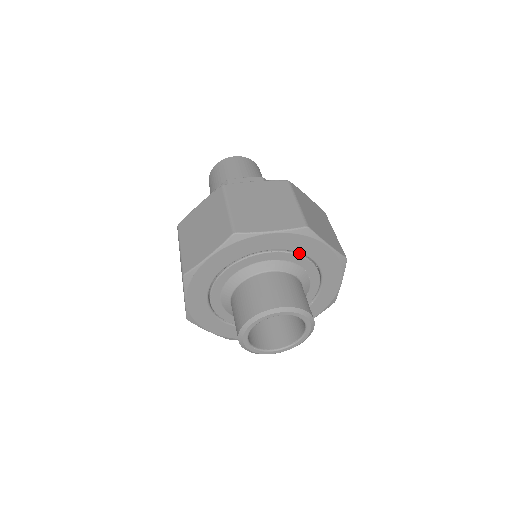
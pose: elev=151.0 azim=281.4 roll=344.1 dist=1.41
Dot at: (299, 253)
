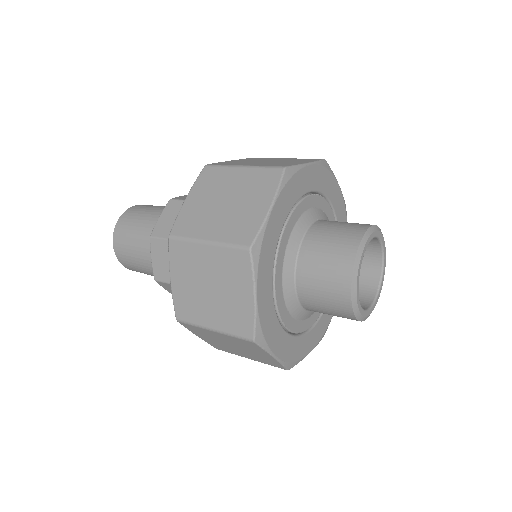
Dot at: (323, 199)
